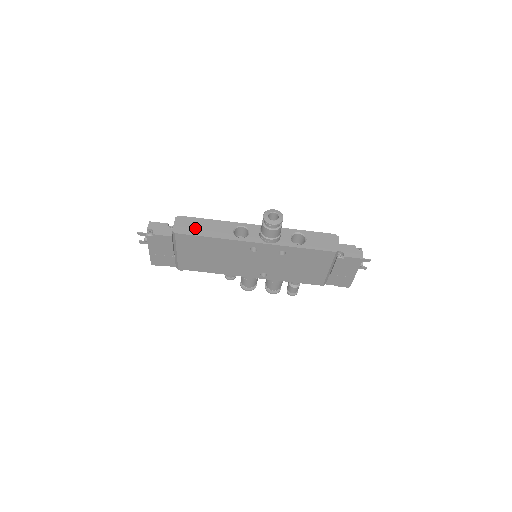
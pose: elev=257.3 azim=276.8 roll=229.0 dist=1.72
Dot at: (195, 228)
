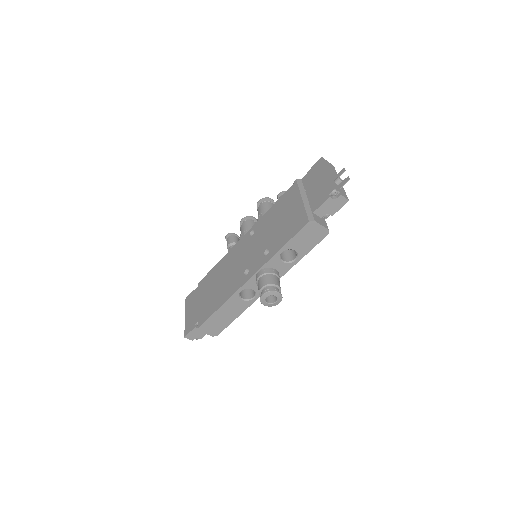
Dot at: (221, 323)
